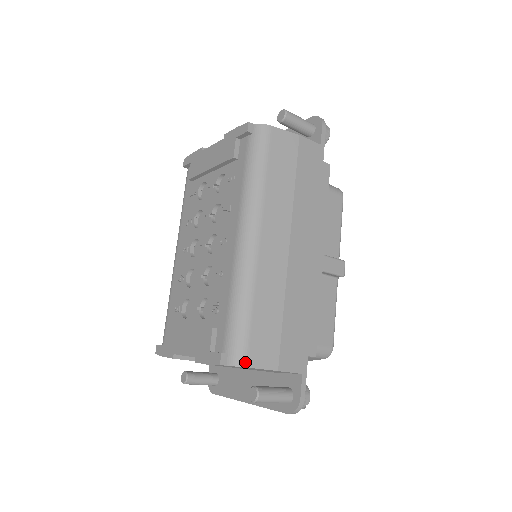
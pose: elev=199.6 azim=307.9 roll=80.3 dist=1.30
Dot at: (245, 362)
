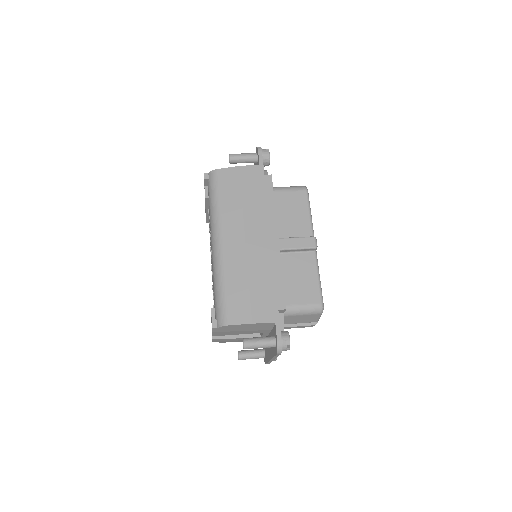
Dot at: (226, 322)
